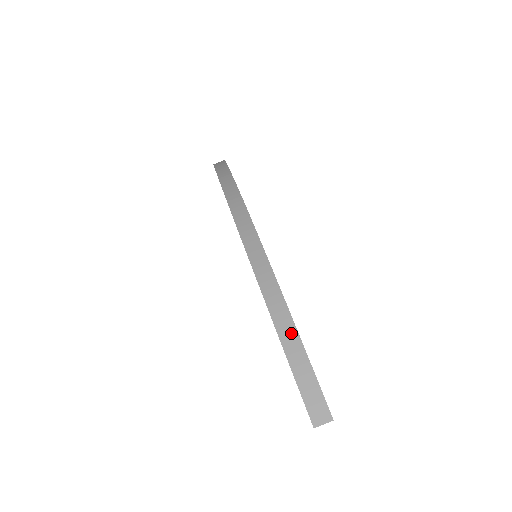
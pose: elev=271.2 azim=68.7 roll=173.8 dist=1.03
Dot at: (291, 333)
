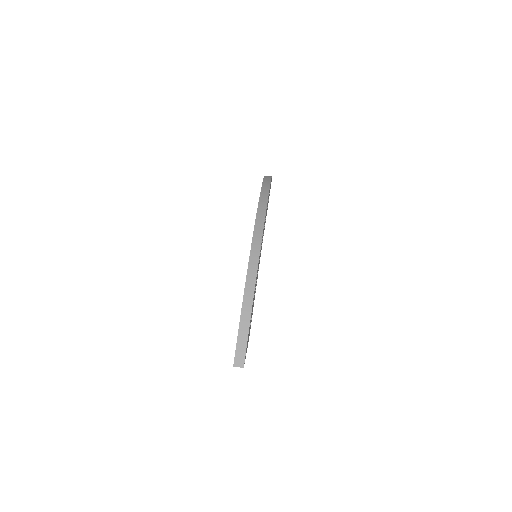
Dot at: (247, 320)
